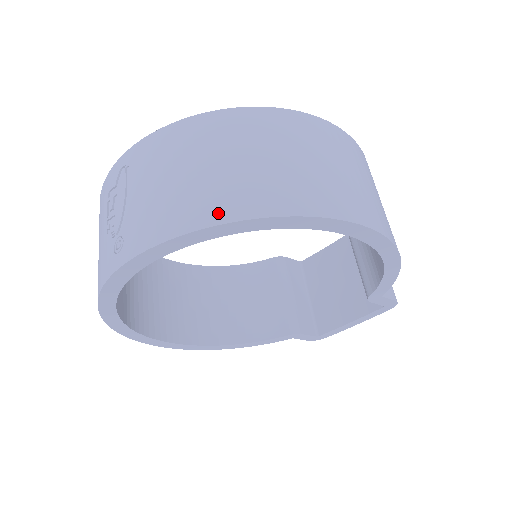
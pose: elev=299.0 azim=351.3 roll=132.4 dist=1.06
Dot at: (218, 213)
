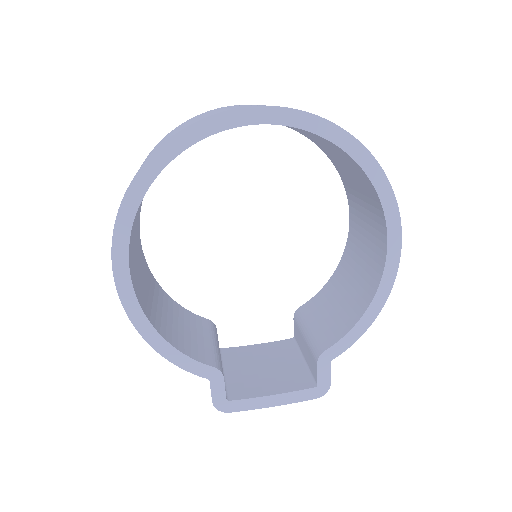
Dot at: occluded
